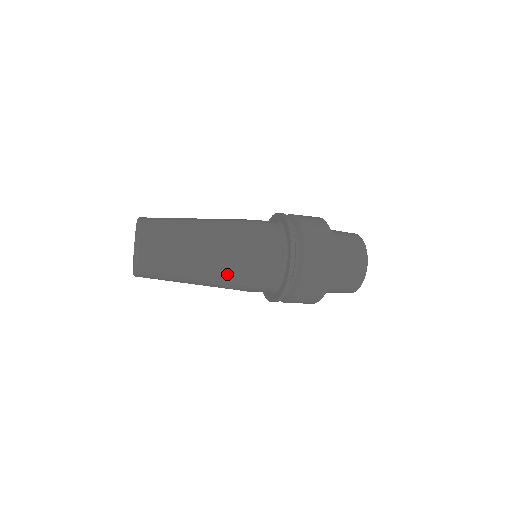
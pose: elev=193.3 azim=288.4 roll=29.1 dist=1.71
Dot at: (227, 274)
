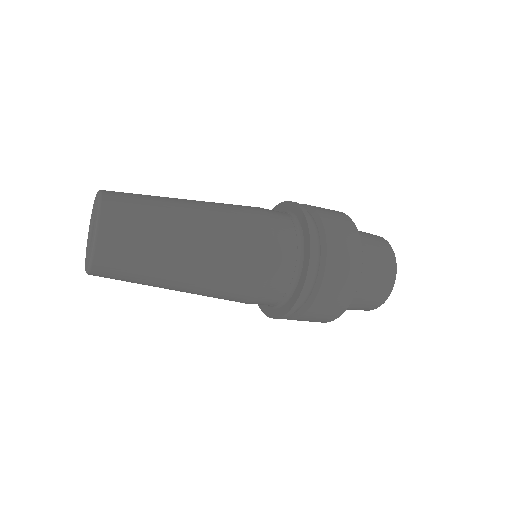
Dot at: (230, 238)
